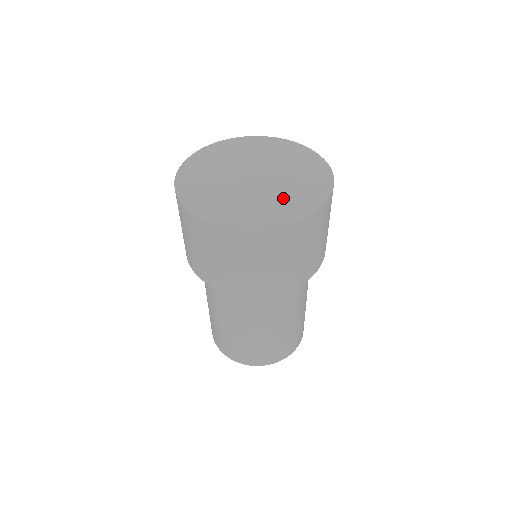
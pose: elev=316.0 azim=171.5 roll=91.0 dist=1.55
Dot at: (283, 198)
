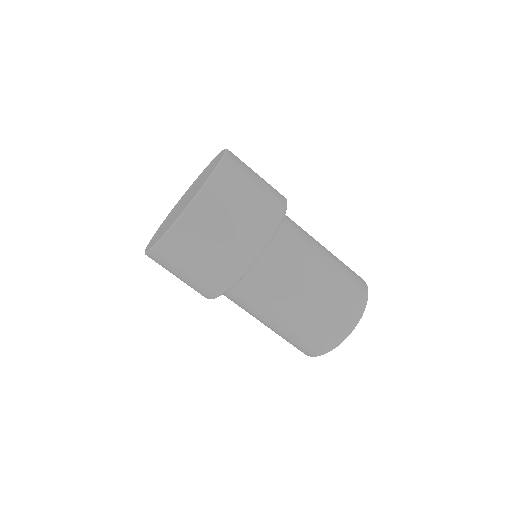
Dot at: (207, 174)
